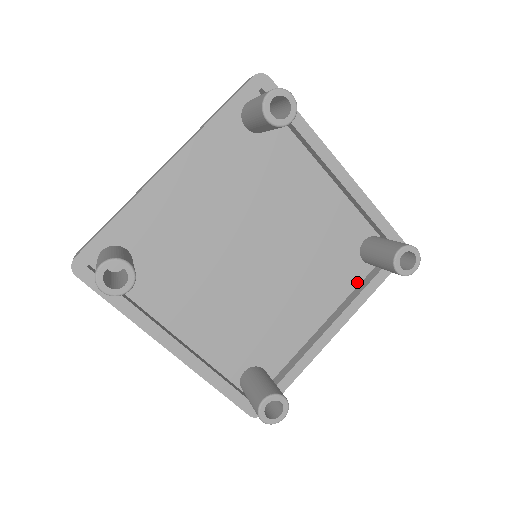
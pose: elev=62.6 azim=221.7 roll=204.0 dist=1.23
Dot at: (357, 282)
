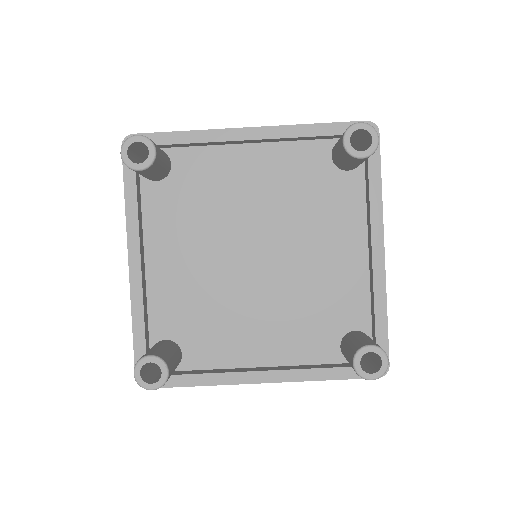
Dot at: (362, 191)
